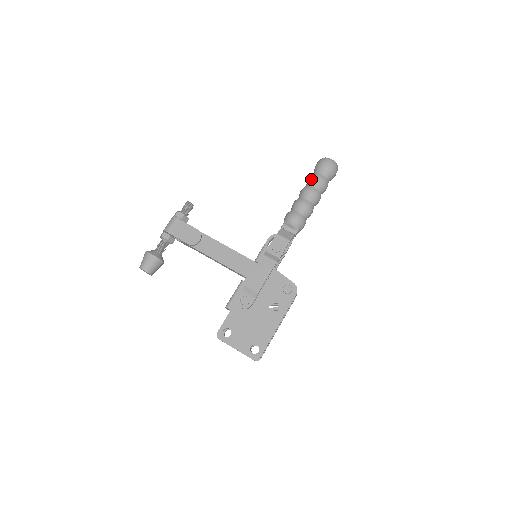
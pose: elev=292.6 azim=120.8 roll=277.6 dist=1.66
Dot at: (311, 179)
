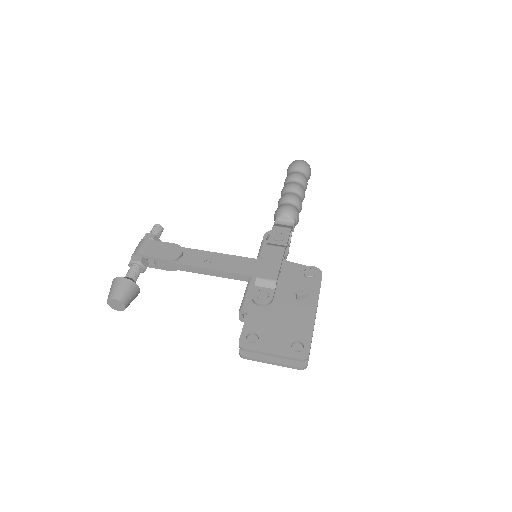
Dot at: (289, 177)
